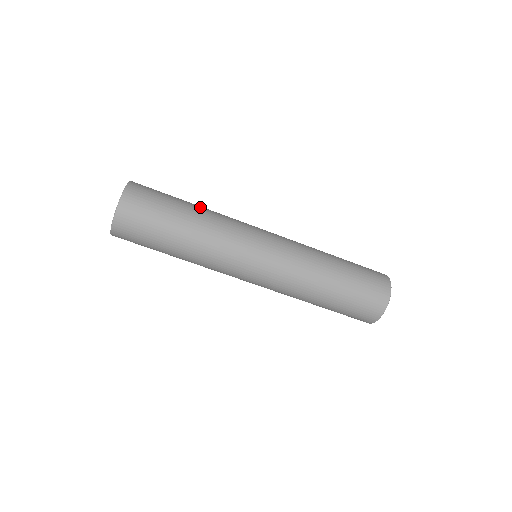
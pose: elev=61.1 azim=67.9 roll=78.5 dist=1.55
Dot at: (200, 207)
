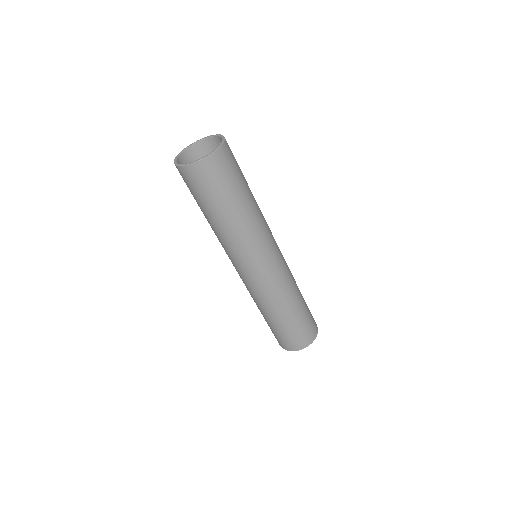
Dot at: occluded
